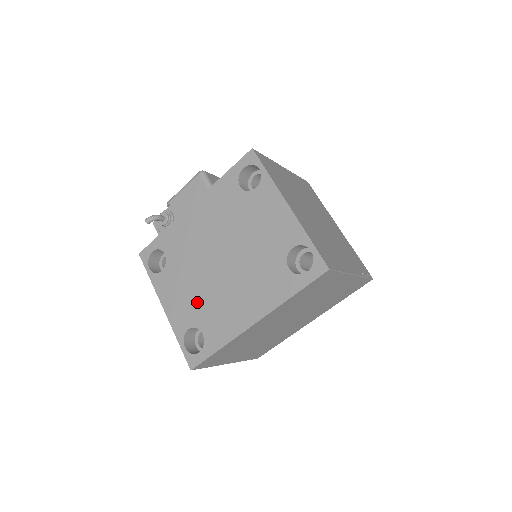
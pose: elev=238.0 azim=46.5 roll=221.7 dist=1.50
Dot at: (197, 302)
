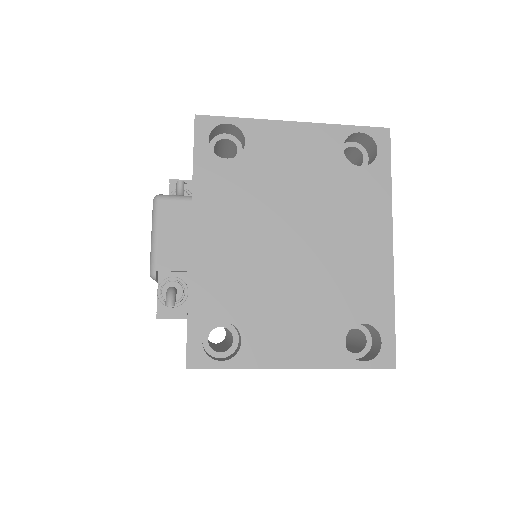
Dot at: (321, 307)
